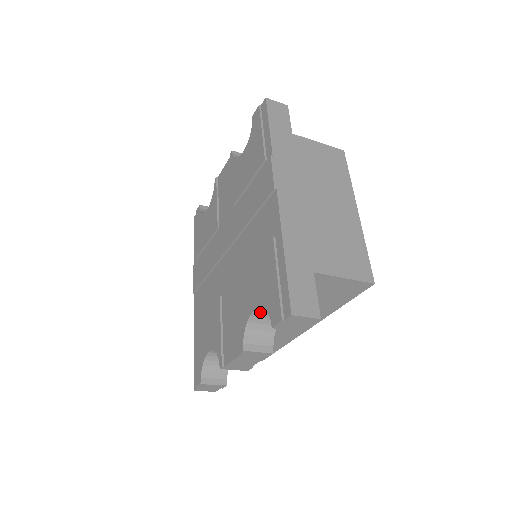
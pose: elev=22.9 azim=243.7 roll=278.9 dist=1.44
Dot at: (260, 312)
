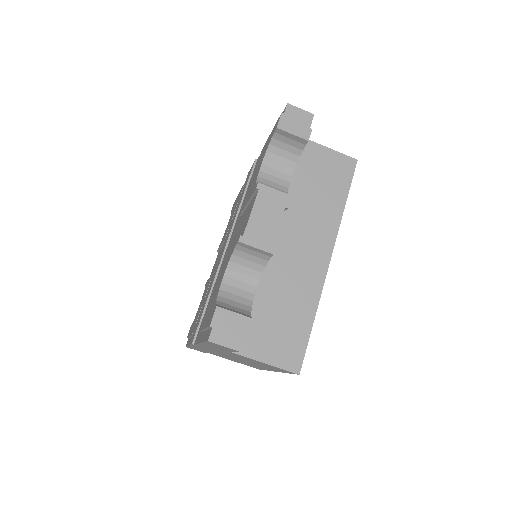
Dot at: (266, 173)
